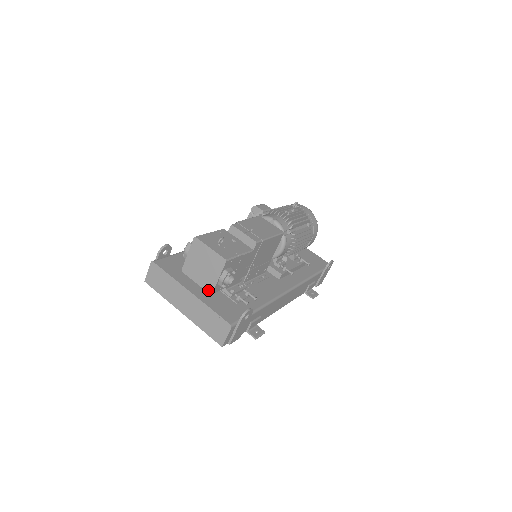
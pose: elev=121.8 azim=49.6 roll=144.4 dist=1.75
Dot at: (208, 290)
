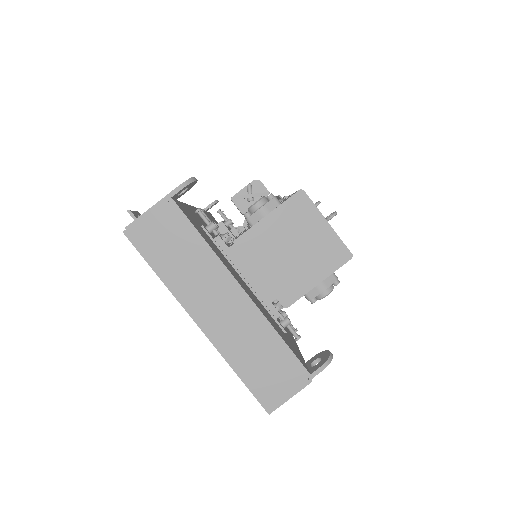
Dot at: (282, 298)
